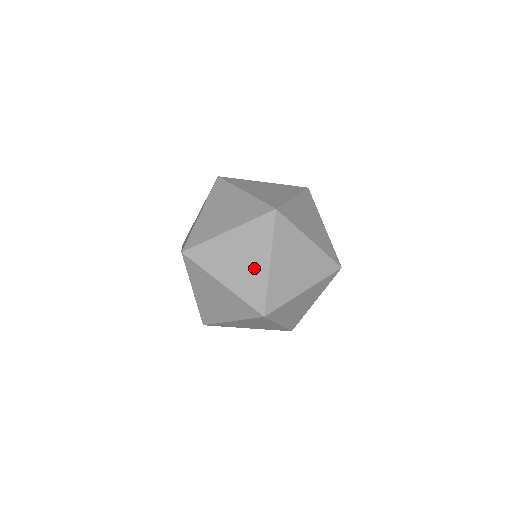
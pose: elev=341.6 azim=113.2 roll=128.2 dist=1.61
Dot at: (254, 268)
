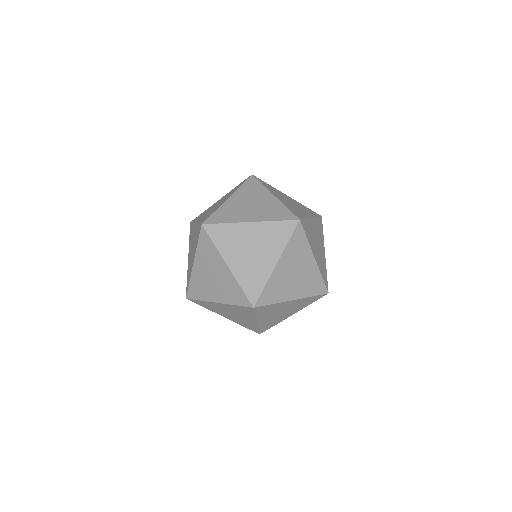
Dot at: (261, 262)
